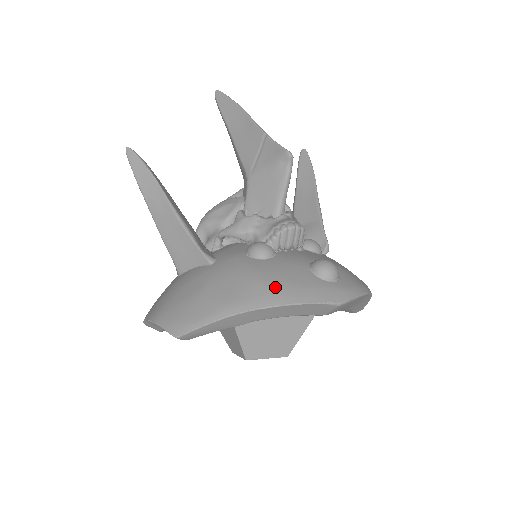
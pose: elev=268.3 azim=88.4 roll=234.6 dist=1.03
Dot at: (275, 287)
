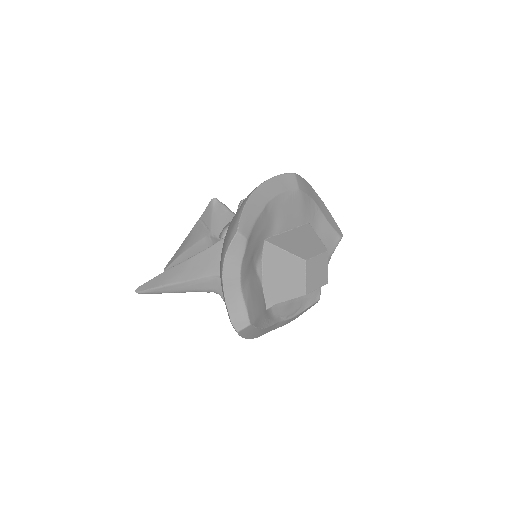
Dot at: occluded
